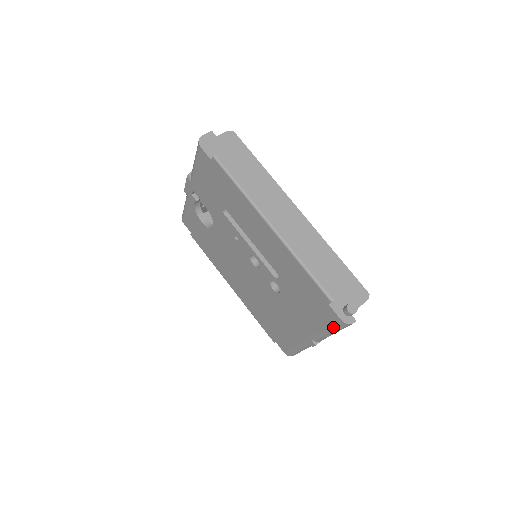
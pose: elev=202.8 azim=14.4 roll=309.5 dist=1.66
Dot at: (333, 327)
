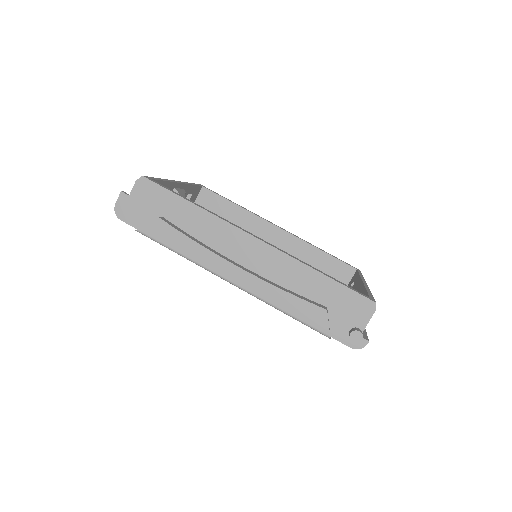
Dot at: occluded
